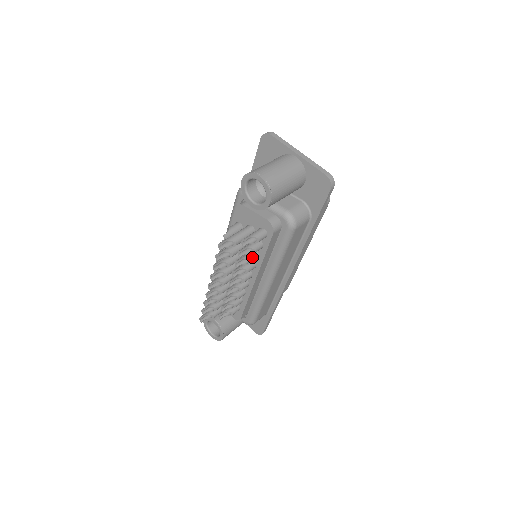
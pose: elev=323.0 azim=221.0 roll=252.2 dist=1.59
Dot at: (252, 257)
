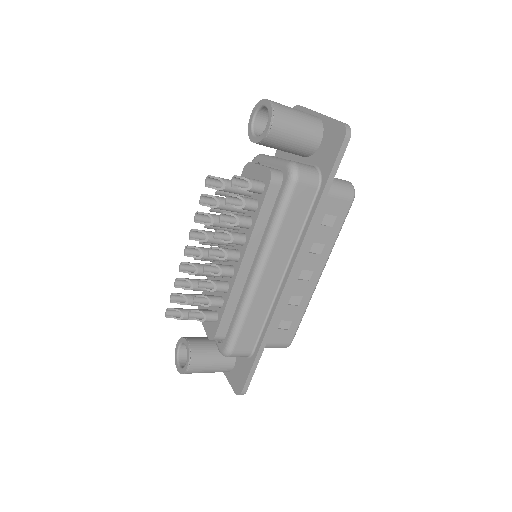
Dot at: (242, 217)
